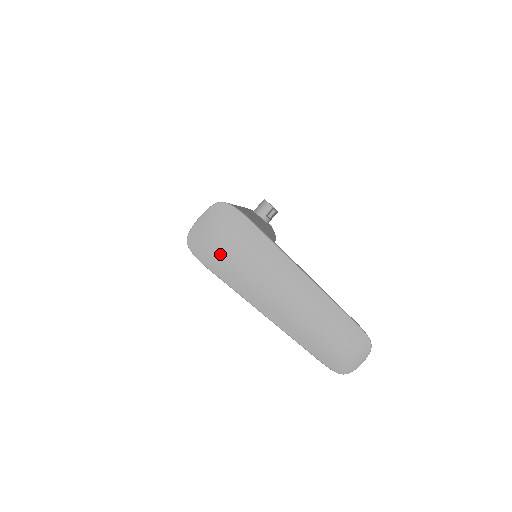
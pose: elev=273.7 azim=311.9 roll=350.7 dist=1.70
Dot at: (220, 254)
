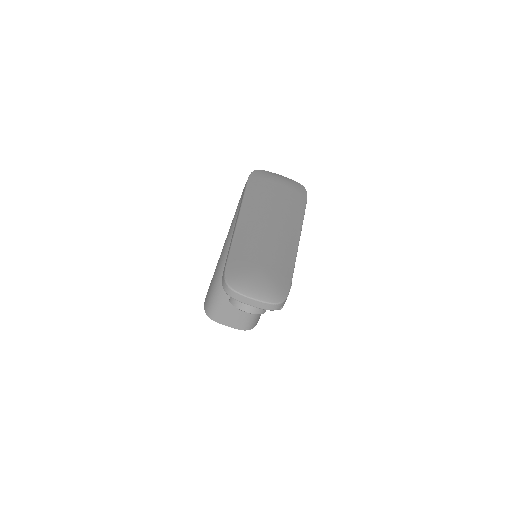
Dot at: (267, 183)
